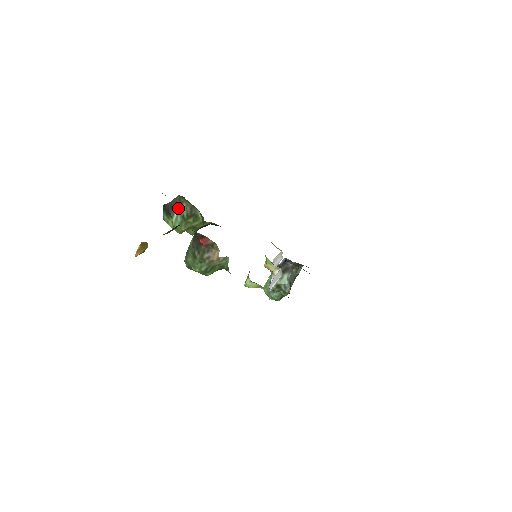
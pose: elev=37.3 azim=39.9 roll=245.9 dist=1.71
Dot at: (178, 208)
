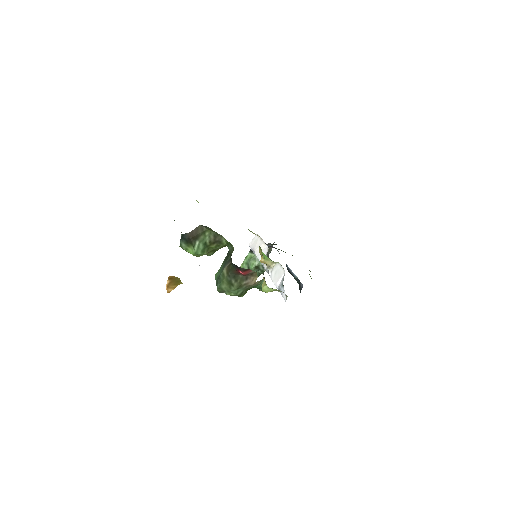
Dot at: (200, 237)
